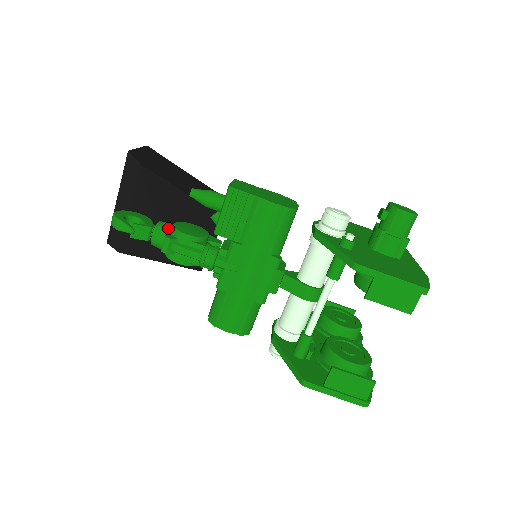
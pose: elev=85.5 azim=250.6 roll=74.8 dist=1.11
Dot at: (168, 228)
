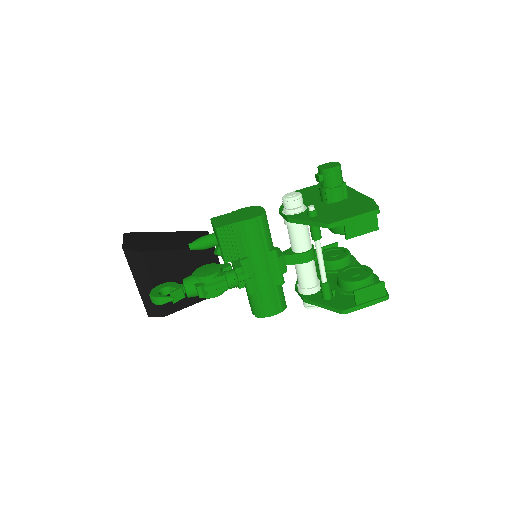
Dot at: (193, 280)
